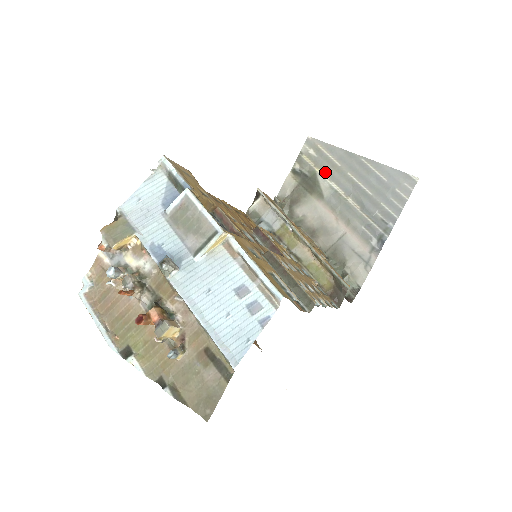
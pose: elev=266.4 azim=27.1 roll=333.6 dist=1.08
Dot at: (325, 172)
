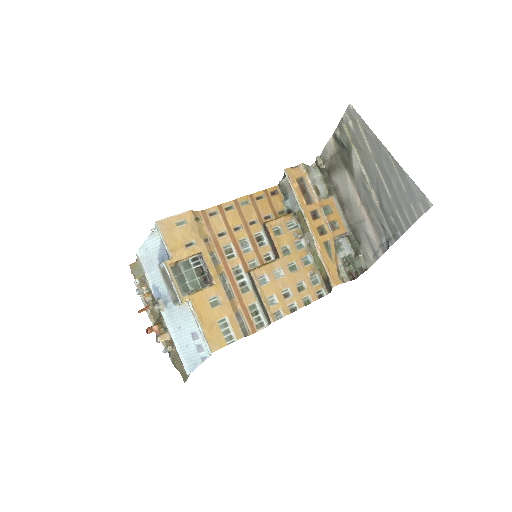
Dot at: (358, 152)
